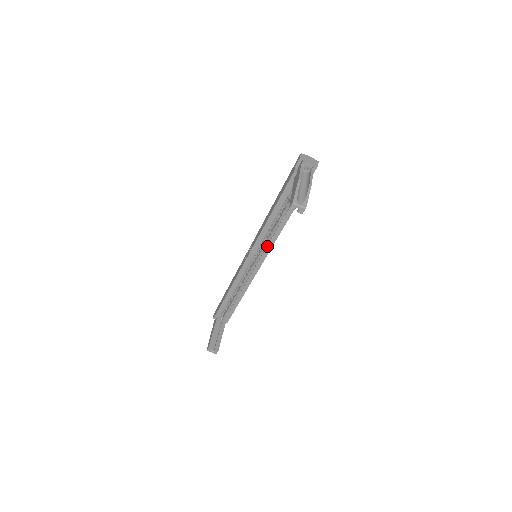
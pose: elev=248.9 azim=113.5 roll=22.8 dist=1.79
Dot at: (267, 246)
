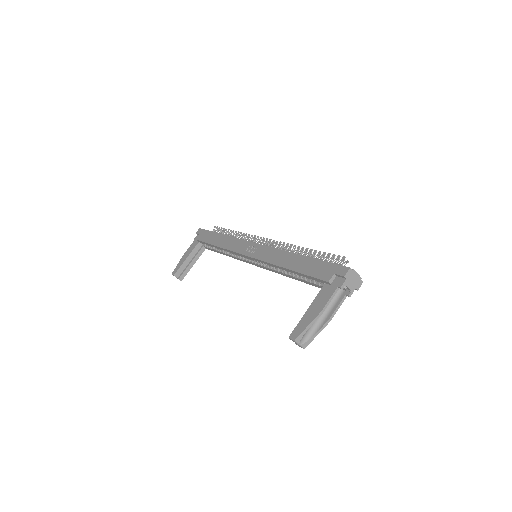
Dot at: (269, 268)
